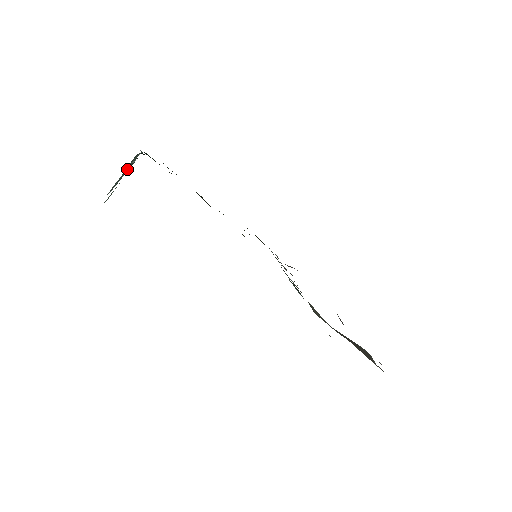
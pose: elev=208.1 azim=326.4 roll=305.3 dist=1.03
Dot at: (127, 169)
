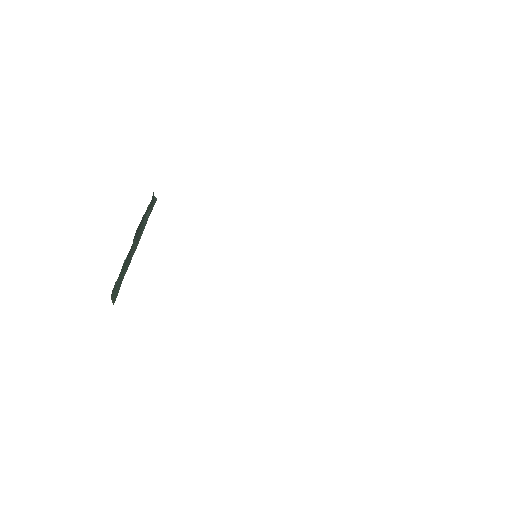
Dot at: (117, 281)
